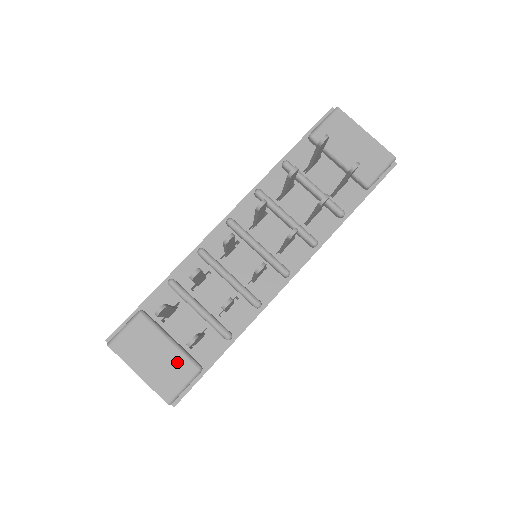
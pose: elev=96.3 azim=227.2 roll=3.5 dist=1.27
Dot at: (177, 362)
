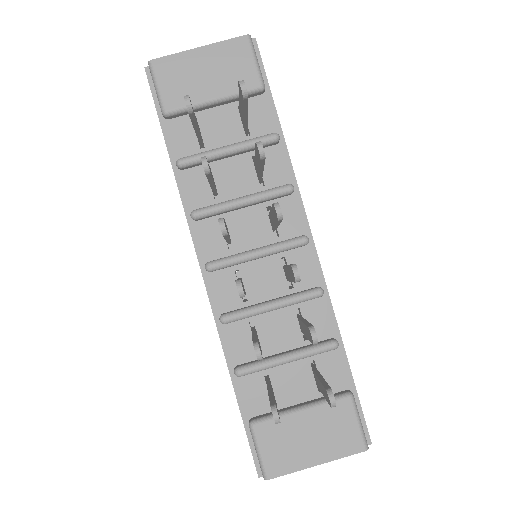
Dot at: (329, 416)
